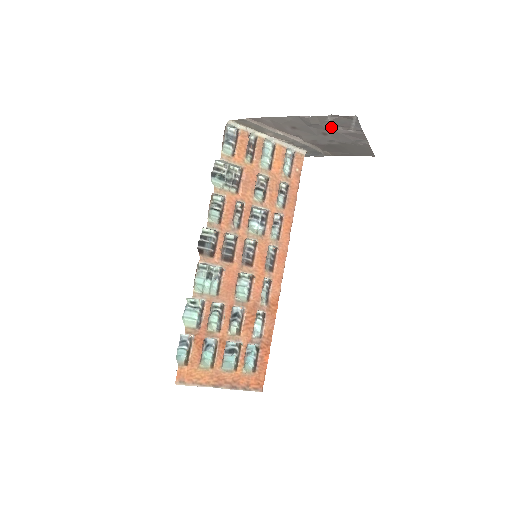
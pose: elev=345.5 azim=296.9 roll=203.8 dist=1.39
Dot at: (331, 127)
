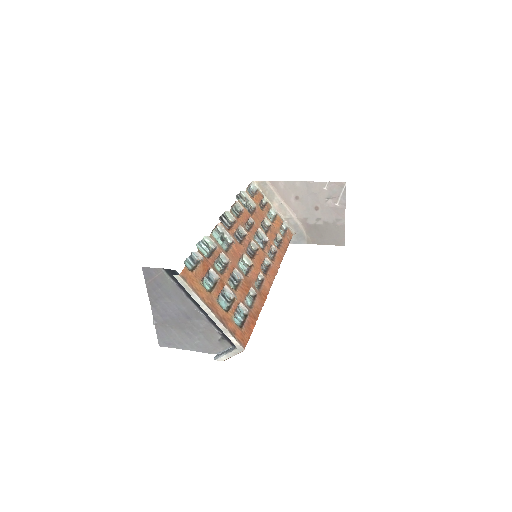
Dot at: (324, 199)
